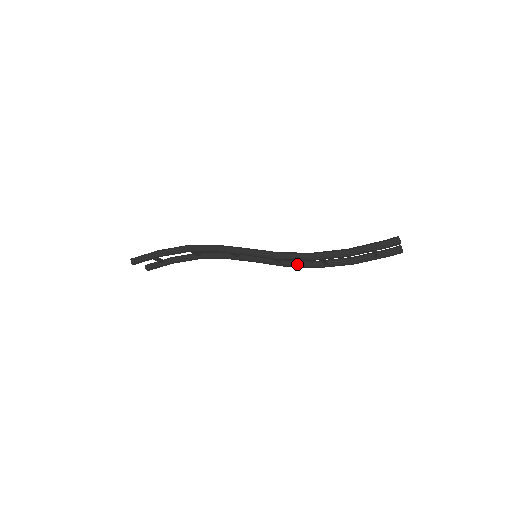
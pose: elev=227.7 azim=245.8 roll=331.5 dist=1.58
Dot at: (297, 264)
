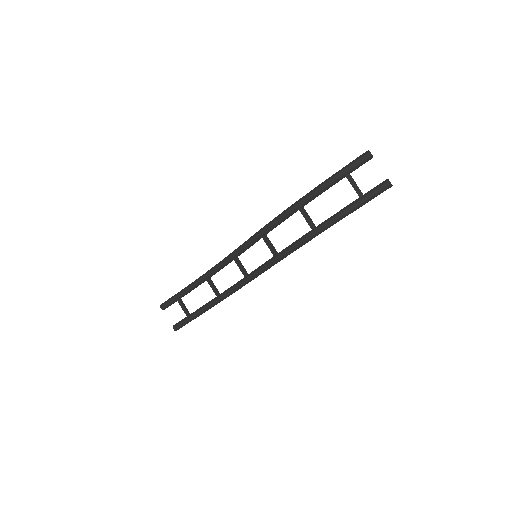
Dot at: (289, 245)
